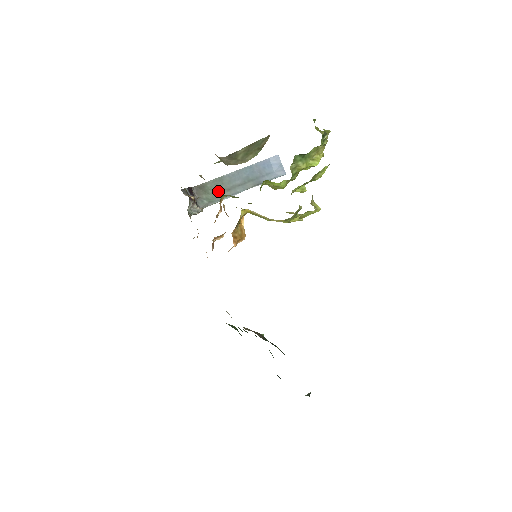
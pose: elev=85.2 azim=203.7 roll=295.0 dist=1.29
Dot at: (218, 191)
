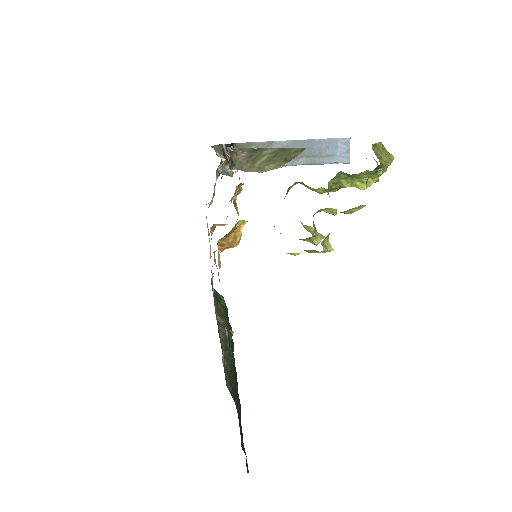
Dot at: occluded
